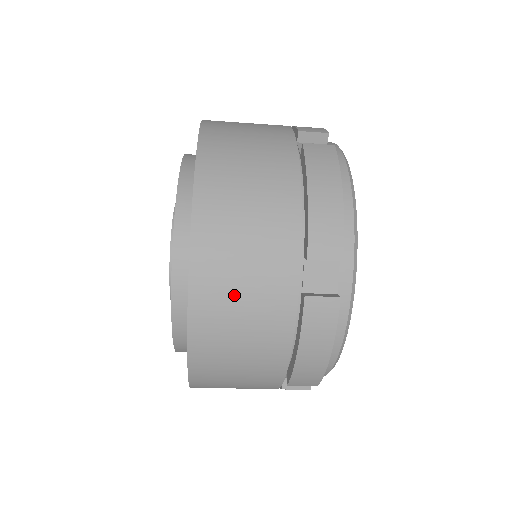
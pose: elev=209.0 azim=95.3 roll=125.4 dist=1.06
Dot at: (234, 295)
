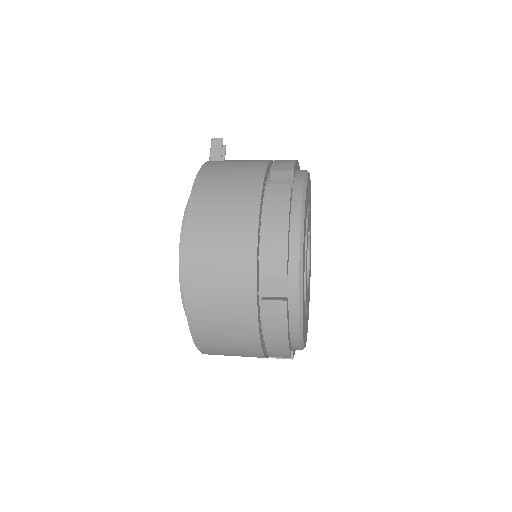
Dot at: occluded
